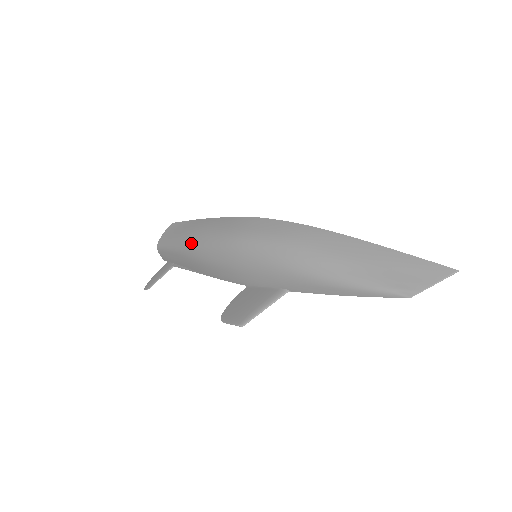
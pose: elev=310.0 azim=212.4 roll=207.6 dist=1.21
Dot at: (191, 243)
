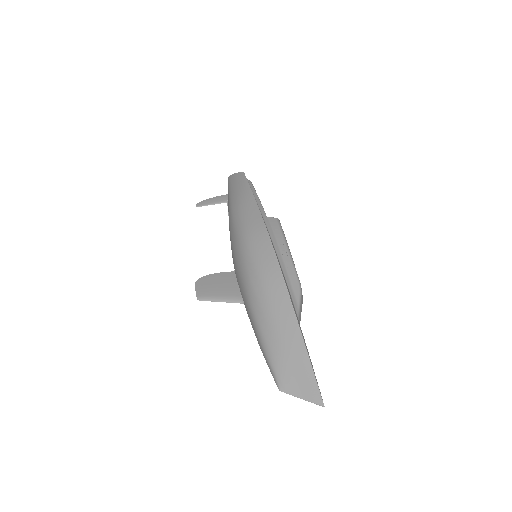
Dot at: (232, 205)
